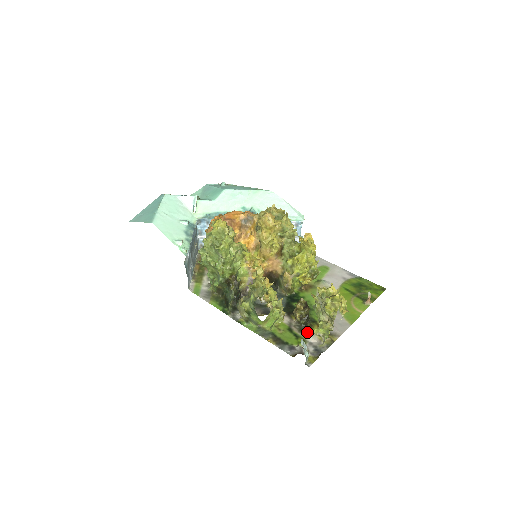
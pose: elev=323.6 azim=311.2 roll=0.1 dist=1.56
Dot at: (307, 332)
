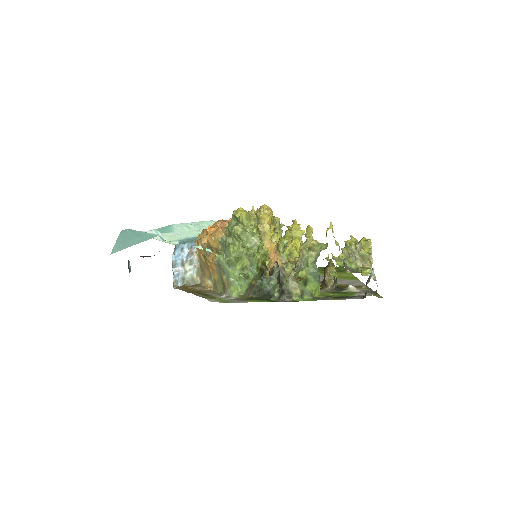
Dot at: (348, 287)
